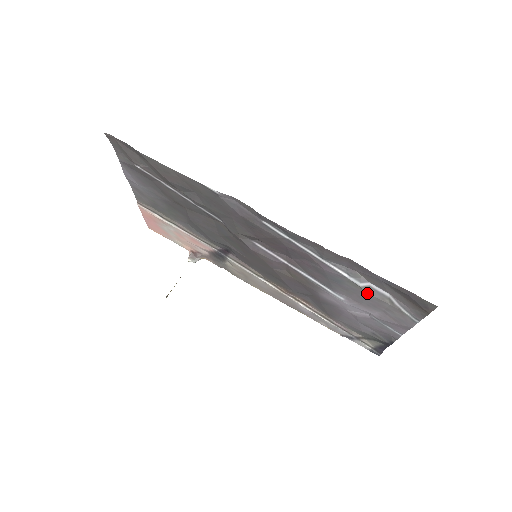
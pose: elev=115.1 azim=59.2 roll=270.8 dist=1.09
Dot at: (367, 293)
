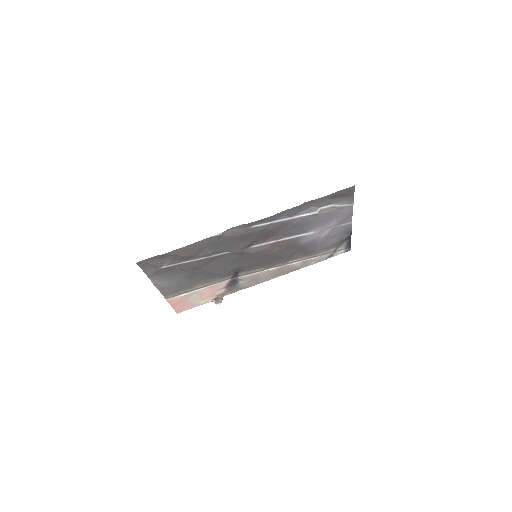
Dot at: (322, 214)
